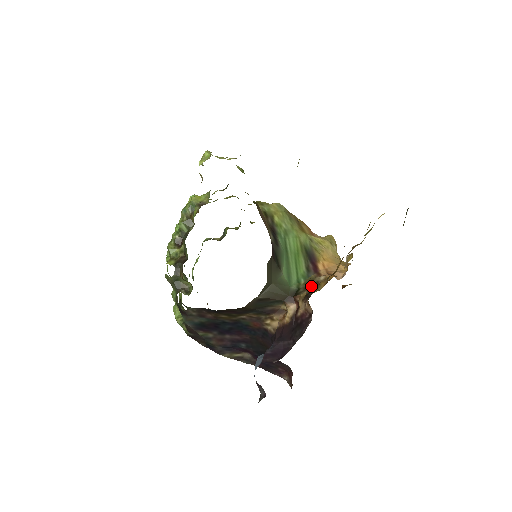
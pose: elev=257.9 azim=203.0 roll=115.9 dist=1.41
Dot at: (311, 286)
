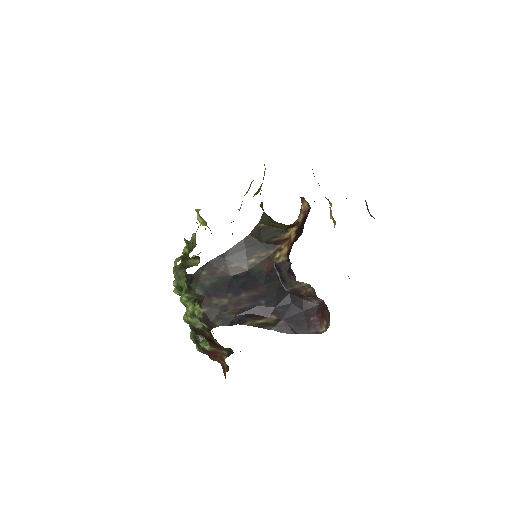
Dot at: occluded
